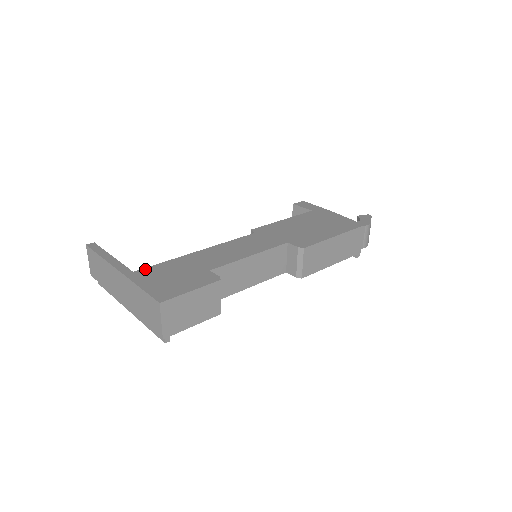
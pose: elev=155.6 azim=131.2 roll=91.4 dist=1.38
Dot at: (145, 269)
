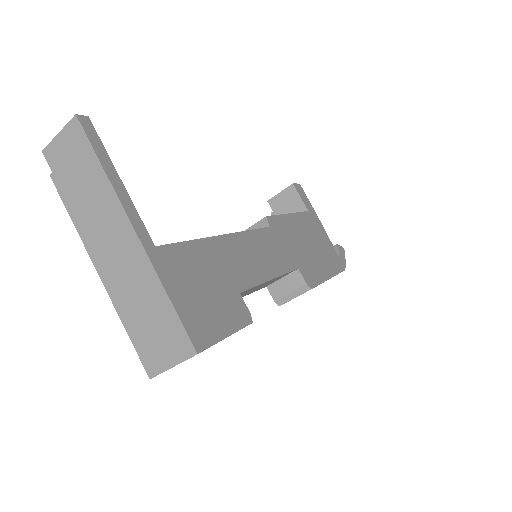
Dot at: (170, 248)
